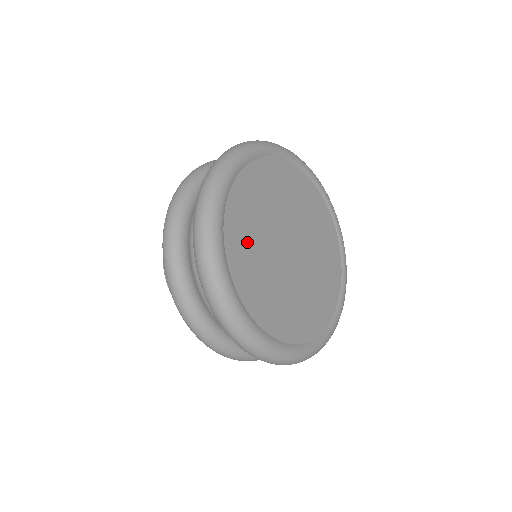
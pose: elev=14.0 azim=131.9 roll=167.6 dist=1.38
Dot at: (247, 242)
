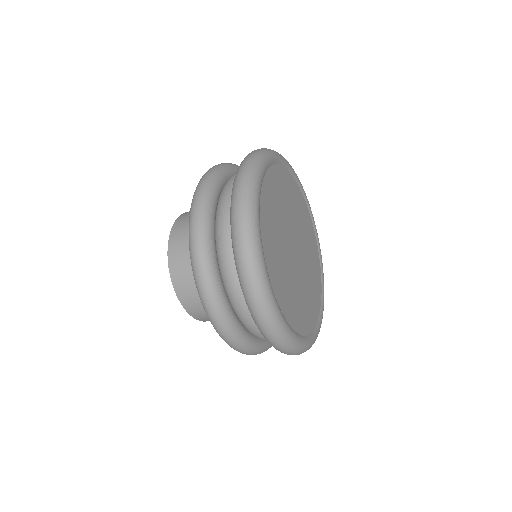
Dot at: (277, 194)
